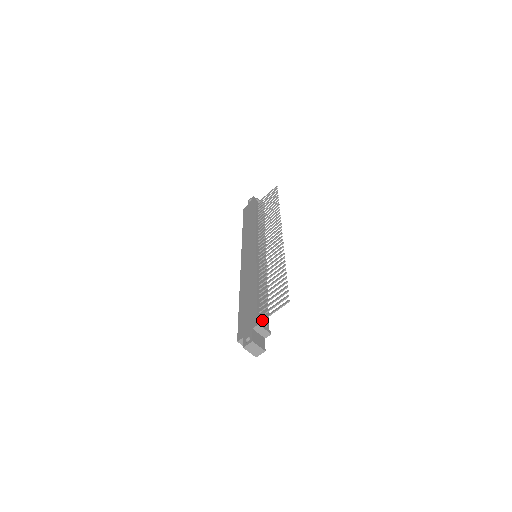
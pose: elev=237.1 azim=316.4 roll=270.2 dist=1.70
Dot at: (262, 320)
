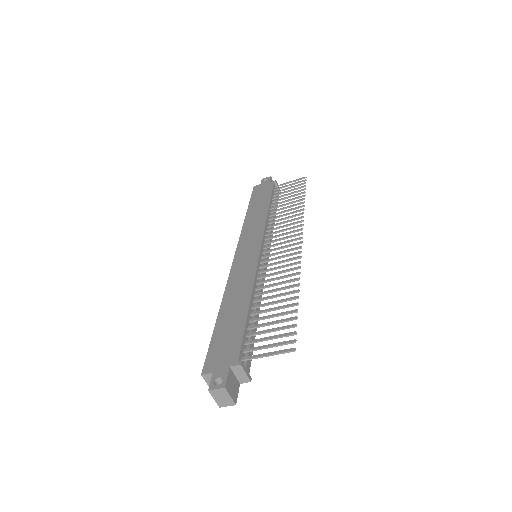
Dot at: (246, 359)
